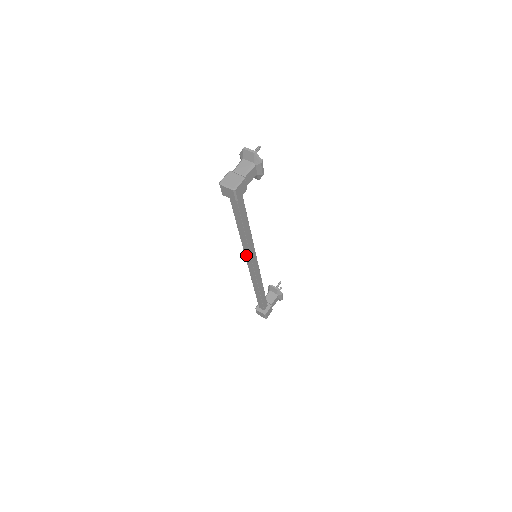
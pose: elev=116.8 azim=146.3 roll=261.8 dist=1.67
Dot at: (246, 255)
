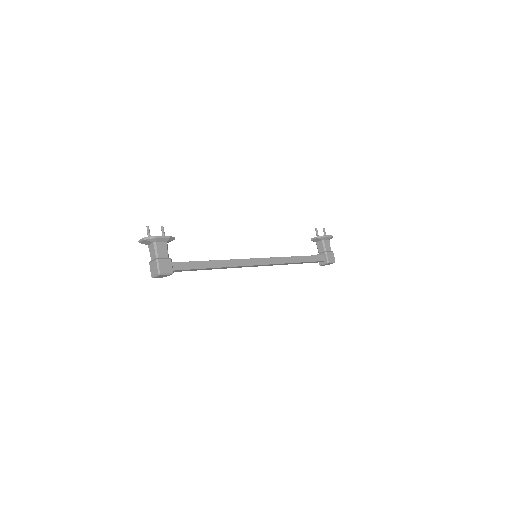
Dot at: occluded
